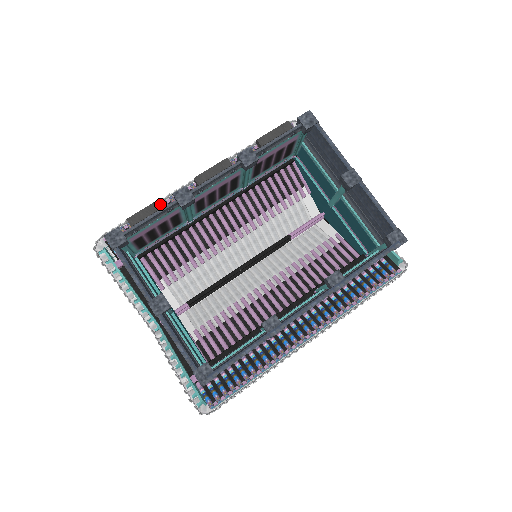
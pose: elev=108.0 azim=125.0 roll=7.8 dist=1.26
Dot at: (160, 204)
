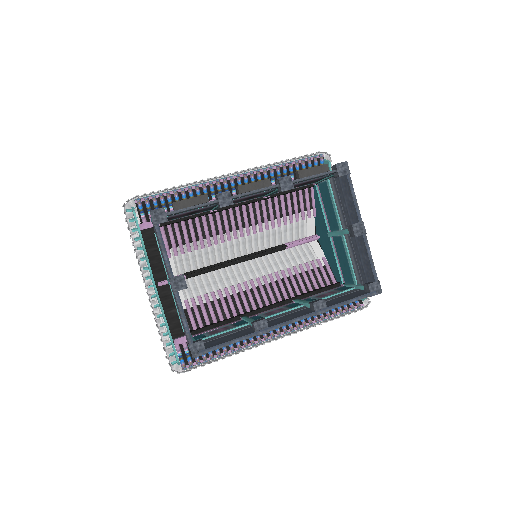
Dot at: (204, 199)
